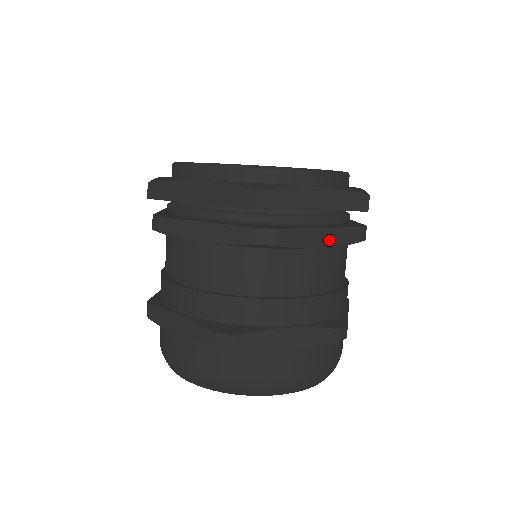
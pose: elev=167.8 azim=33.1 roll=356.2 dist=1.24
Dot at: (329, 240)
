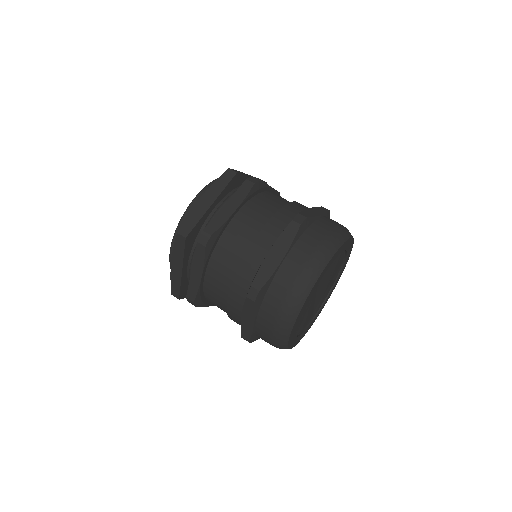
Dot at: (236, 203)
